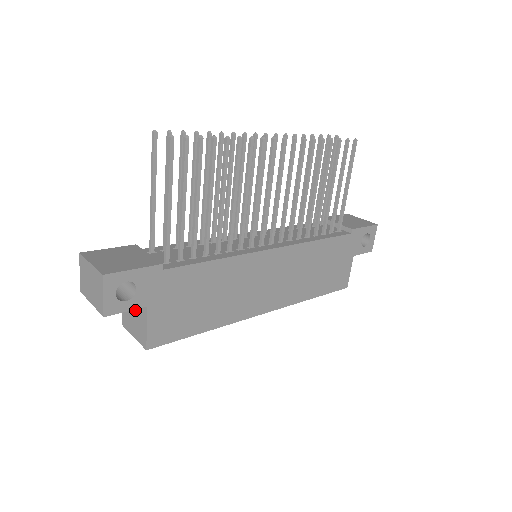
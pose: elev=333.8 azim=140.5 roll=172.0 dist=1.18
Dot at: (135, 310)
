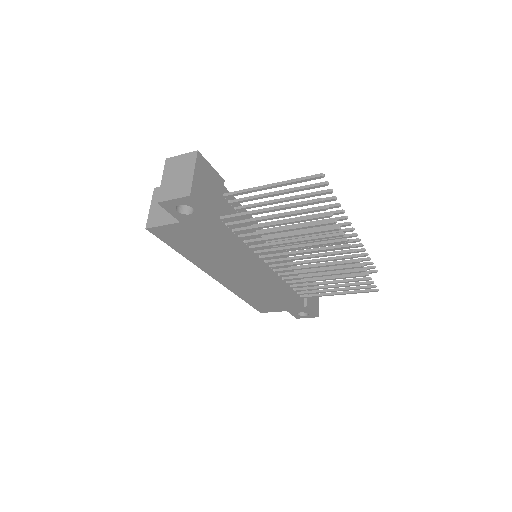
Dot at: occluded
